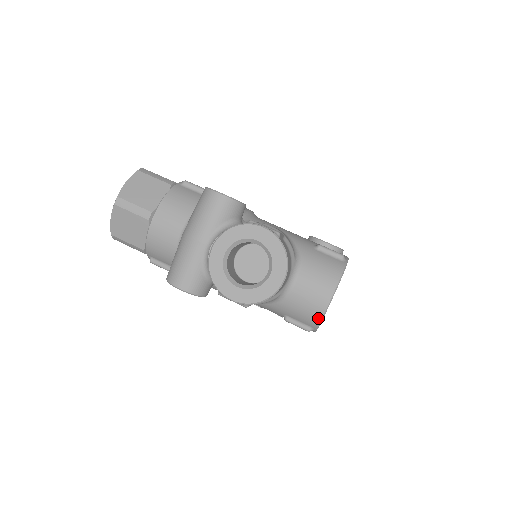
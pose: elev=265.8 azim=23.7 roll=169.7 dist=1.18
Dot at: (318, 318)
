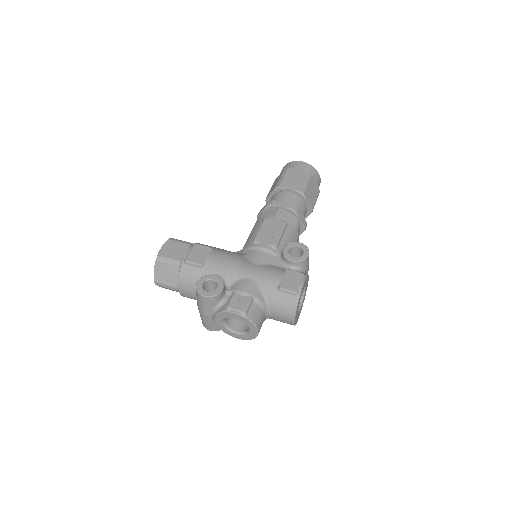
Dot at: occluded
